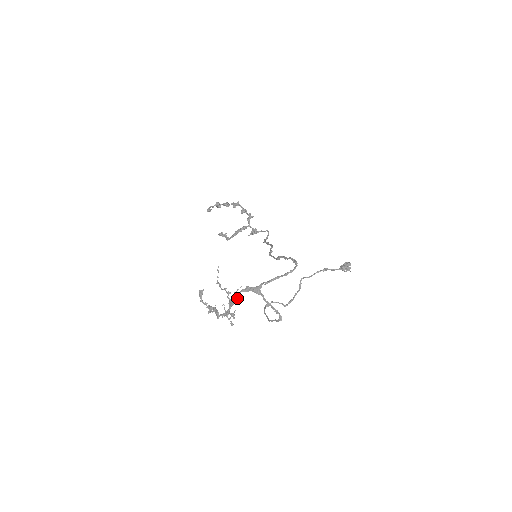
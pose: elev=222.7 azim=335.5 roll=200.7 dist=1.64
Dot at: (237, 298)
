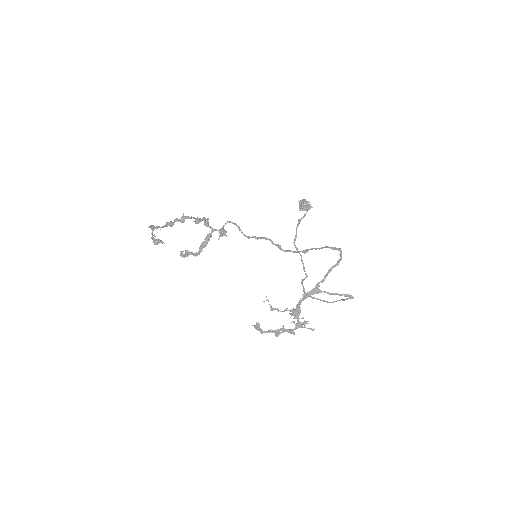
Dot at: occluded
